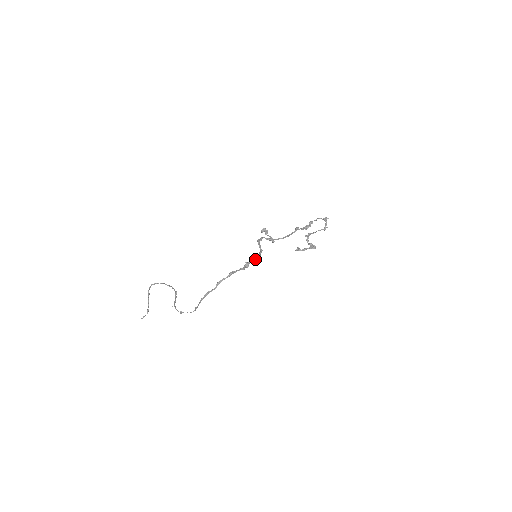
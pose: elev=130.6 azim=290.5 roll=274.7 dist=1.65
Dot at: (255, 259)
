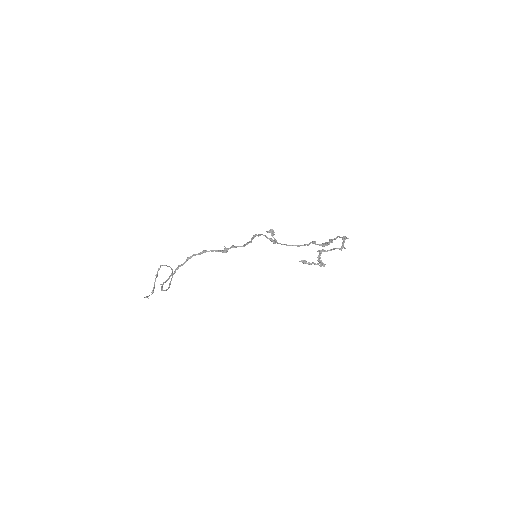
Dot at: occluded
